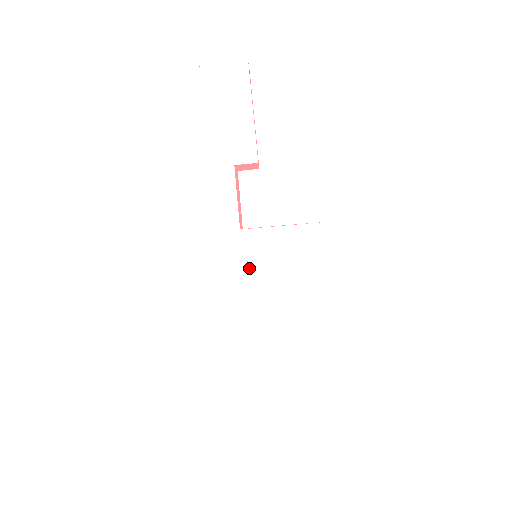
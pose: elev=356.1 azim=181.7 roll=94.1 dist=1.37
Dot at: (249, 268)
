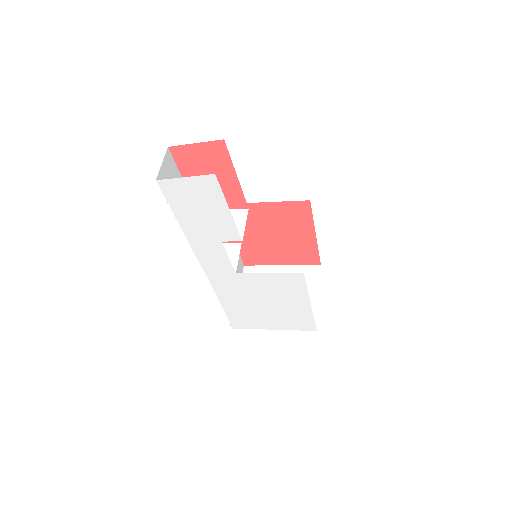
Dot at: (248, 290)
